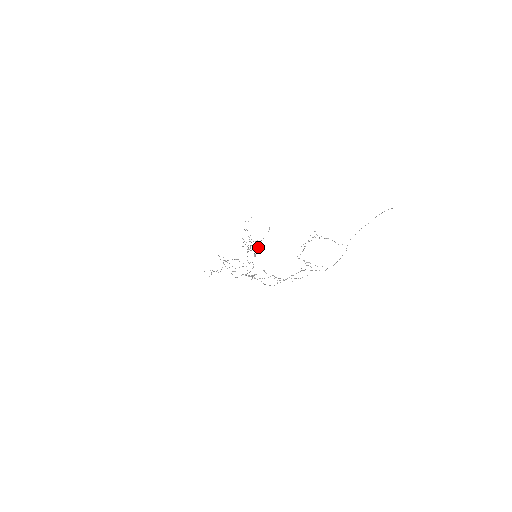
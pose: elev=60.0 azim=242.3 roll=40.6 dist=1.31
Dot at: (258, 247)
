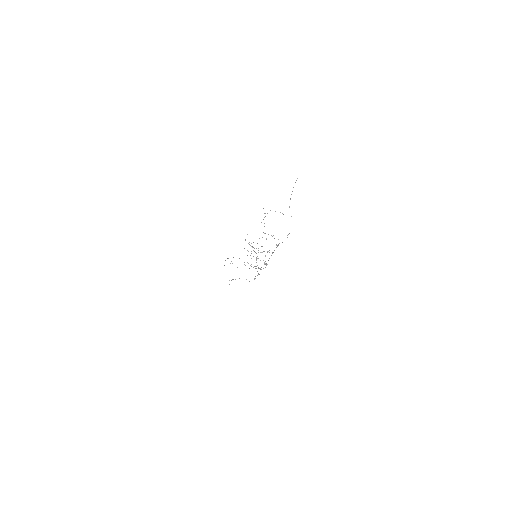
Dot at: (265, 256)
